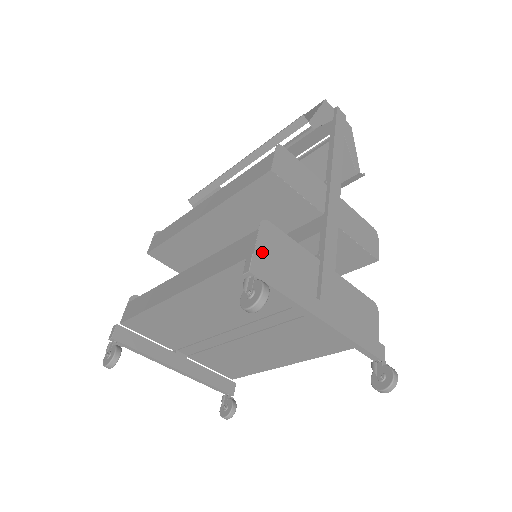
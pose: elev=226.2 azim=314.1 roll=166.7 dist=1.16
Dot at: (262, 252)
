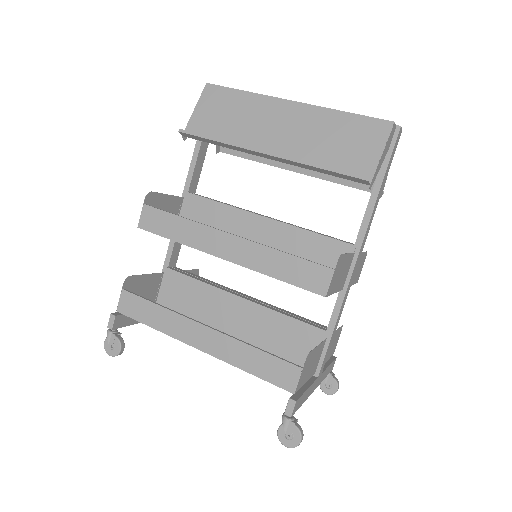
Dot at: (299, 385)
